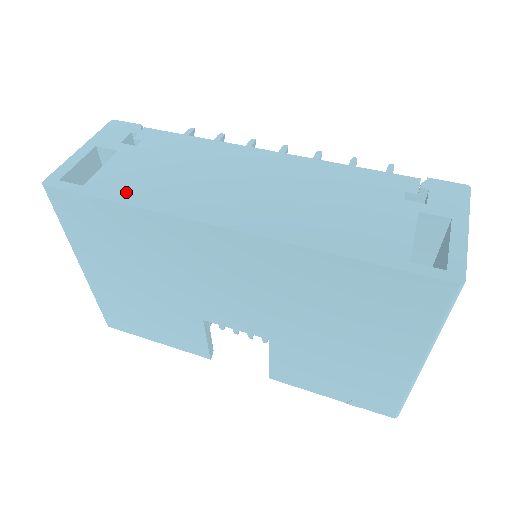
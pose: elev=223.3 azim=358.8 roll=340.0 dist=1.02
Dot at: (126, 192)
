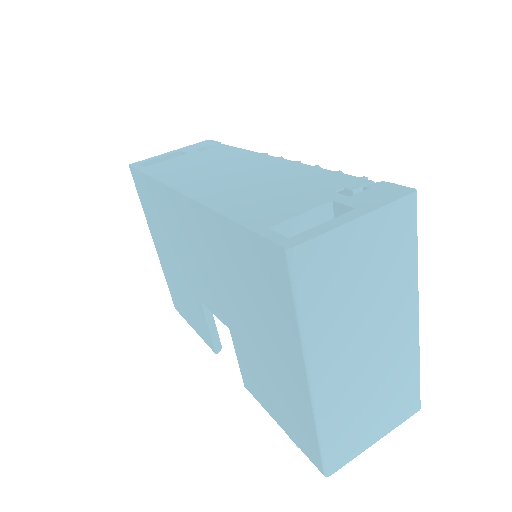
Dot at: (159, 171)
